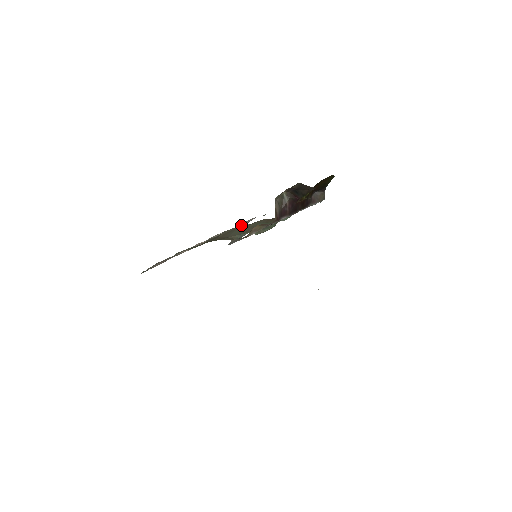
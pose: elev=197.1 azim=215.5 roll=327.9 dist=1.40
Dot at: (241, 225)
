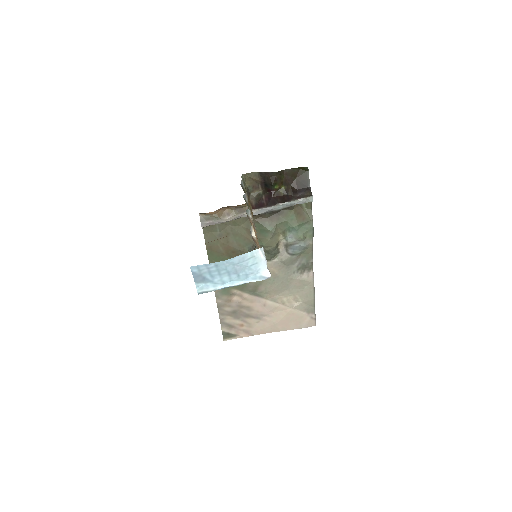
Dot at: (310, 290)
